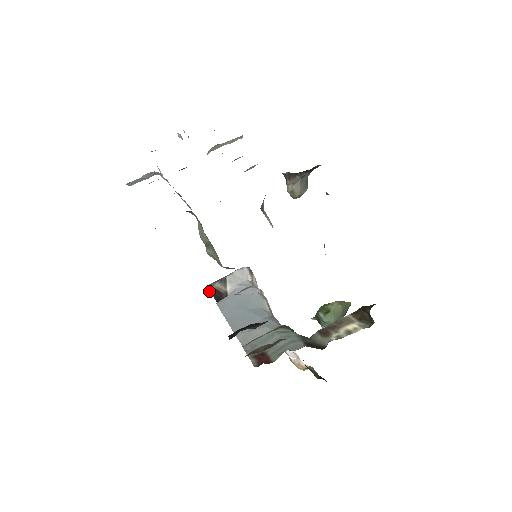
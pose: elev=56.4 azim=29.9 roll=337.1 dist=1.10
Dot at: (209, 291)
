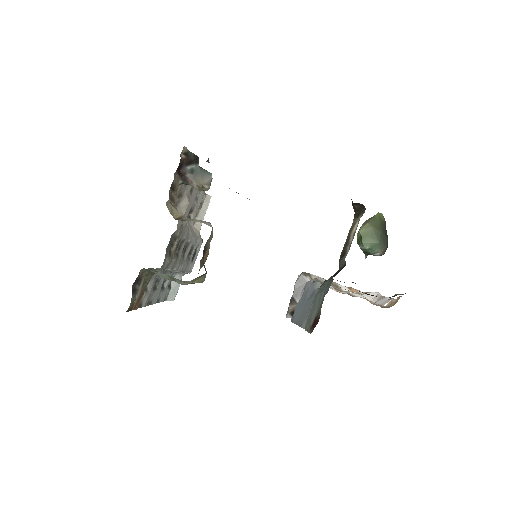
Dot at: occluded
